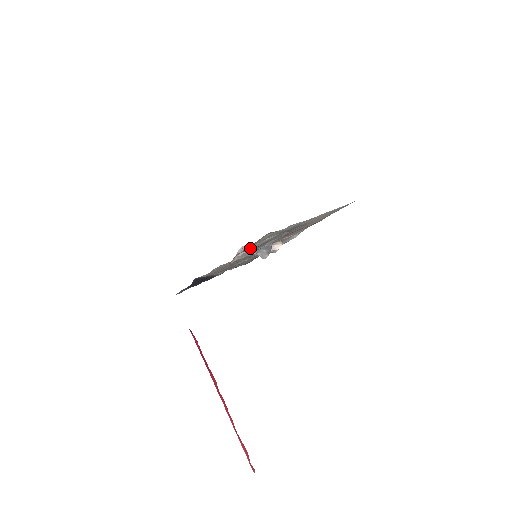
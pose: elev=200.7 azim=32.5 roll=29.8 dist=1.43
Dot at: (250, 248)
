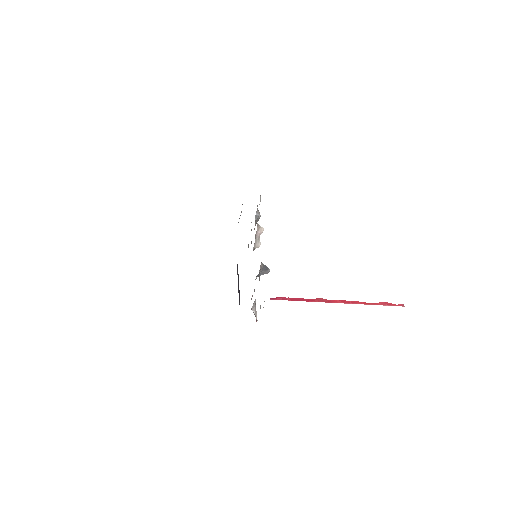
Dot at: occluded
